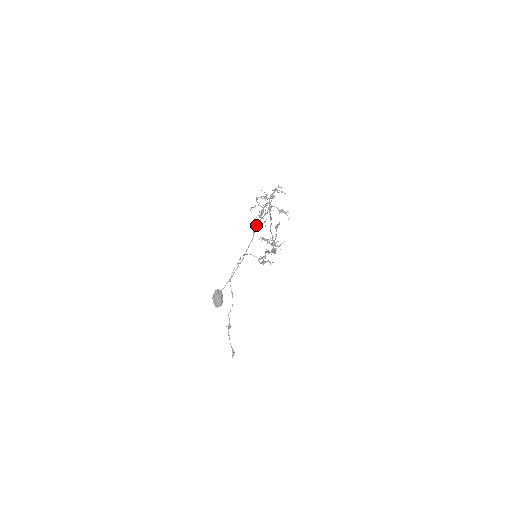
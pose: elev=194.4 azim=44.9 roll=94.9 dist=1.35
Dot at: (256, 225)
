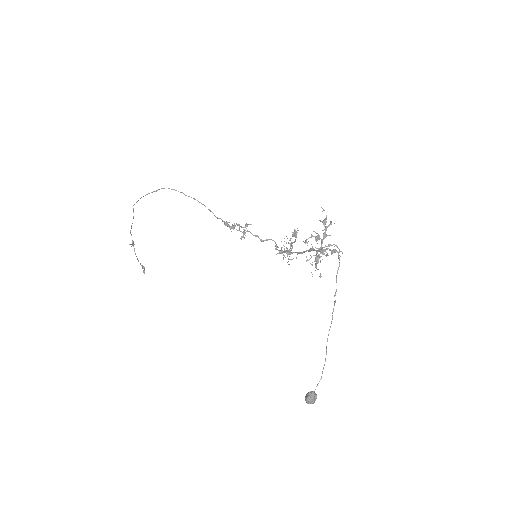
Dot at: occluded
